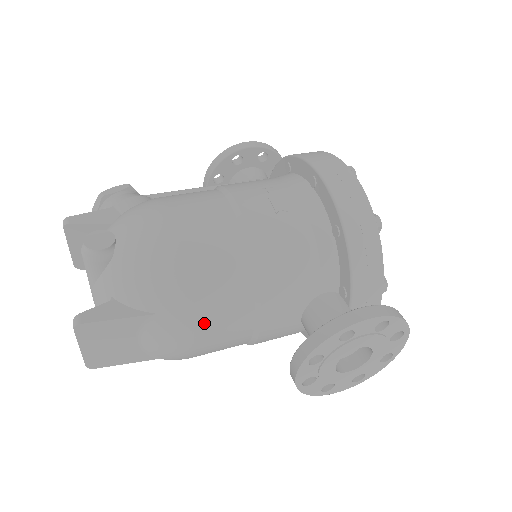
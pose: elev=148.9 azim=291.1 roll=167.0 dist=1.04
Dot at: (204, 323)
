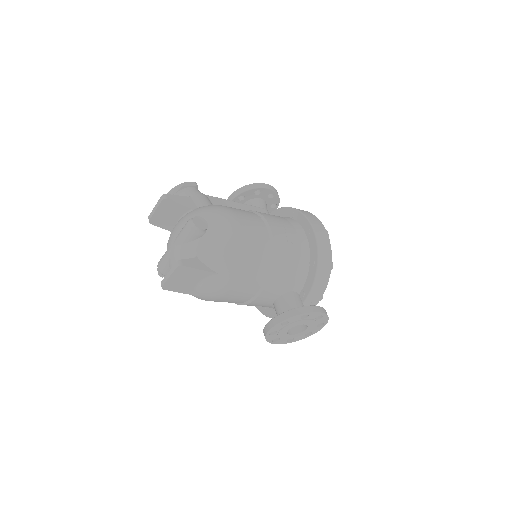
Dot at: (236, 286)
